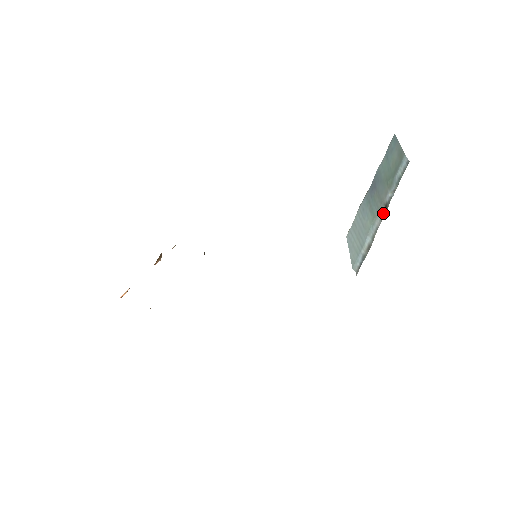
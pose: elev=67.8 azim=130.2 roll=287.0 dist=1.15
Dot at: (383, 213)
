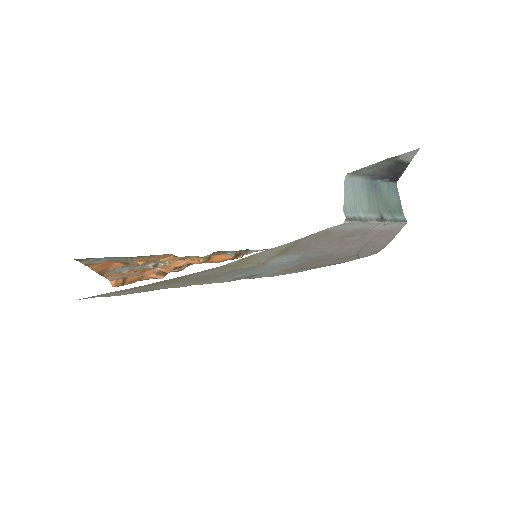
Dot at: (378, 219)
